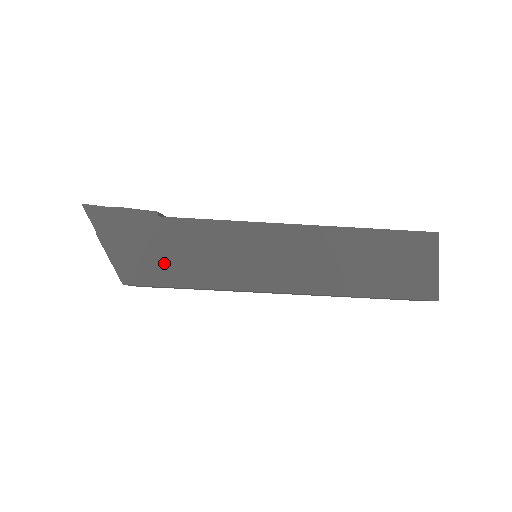
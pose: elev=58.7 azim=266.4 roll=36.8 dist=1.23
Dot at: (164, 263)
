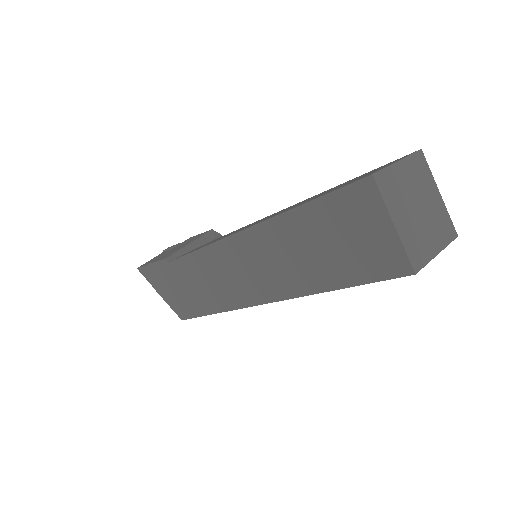
Dot at: (189, 298)
